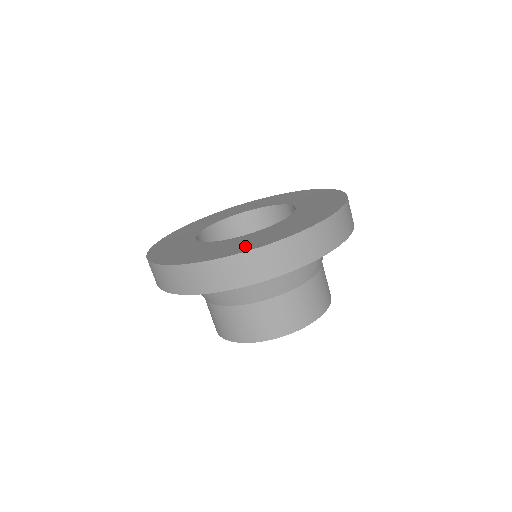
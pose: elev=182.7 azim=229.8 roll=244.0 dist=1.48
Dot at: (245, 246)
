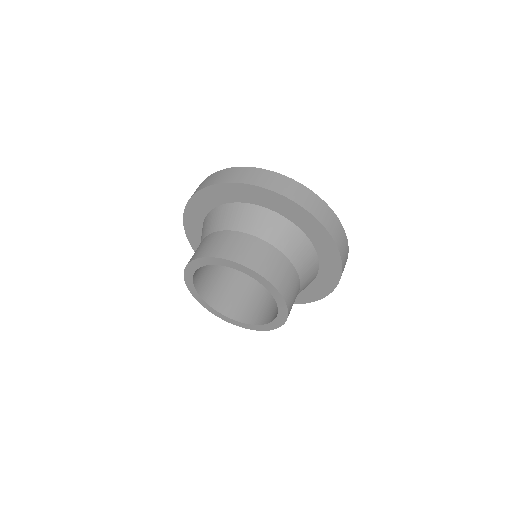
Dot at: occluded
